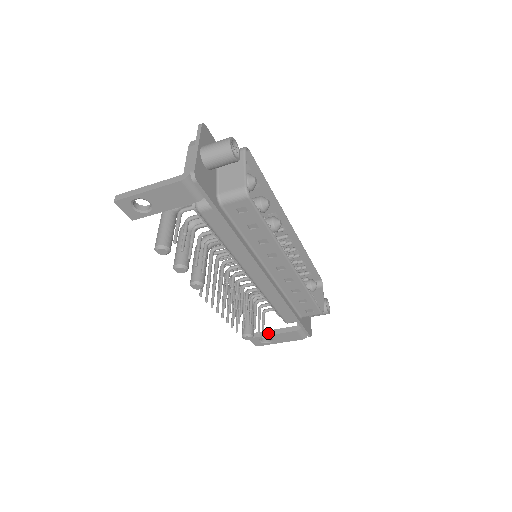
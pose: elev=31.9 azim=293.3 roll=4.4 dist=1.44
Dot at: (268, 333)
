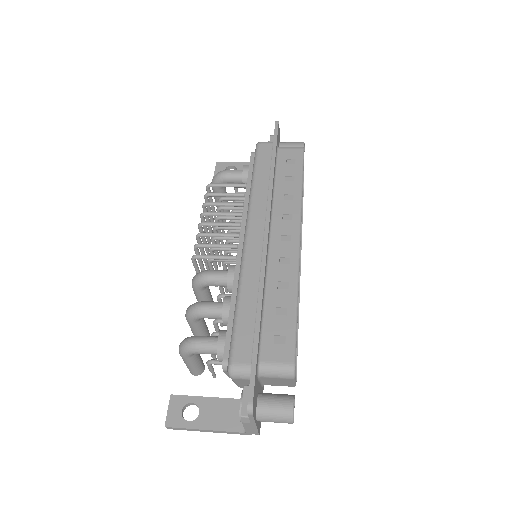
Dot at: occluded
